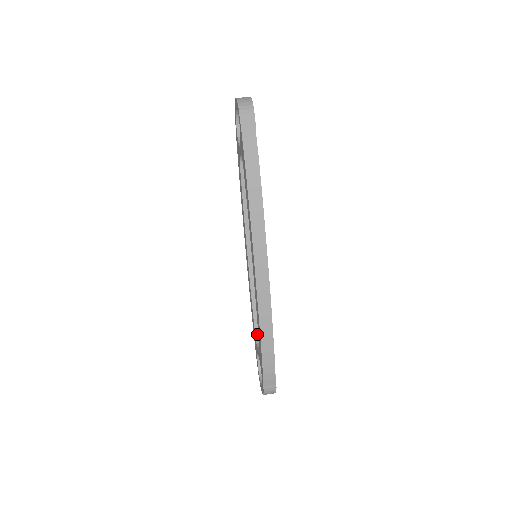
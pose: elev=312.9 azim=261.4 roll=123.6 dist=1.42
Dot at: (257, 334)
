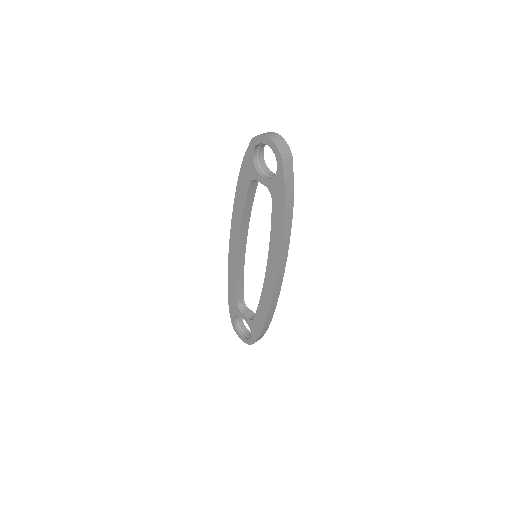
Dot at: (238, 302)
